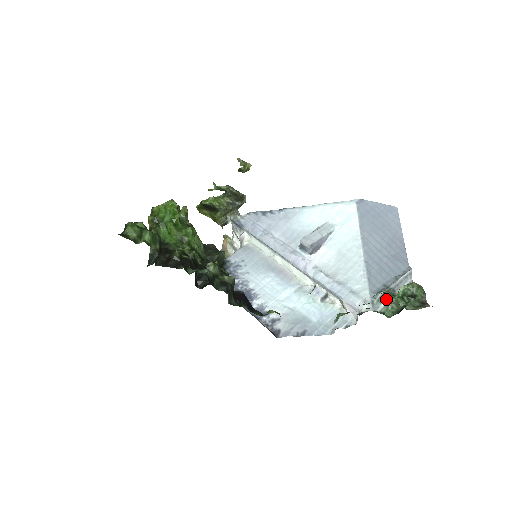
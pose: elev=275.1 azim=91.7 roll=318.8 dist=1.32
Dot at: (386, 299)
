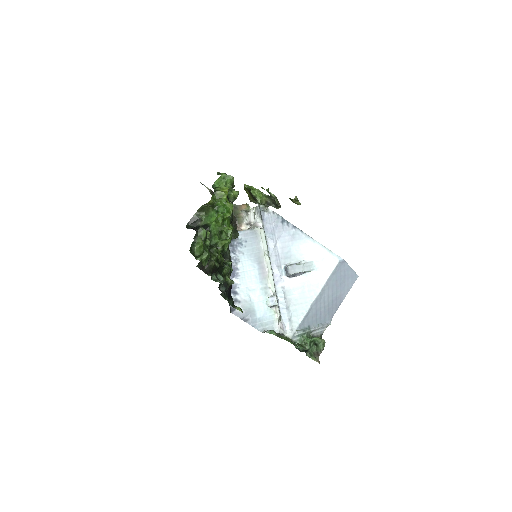
Dot at: (303, 337)
